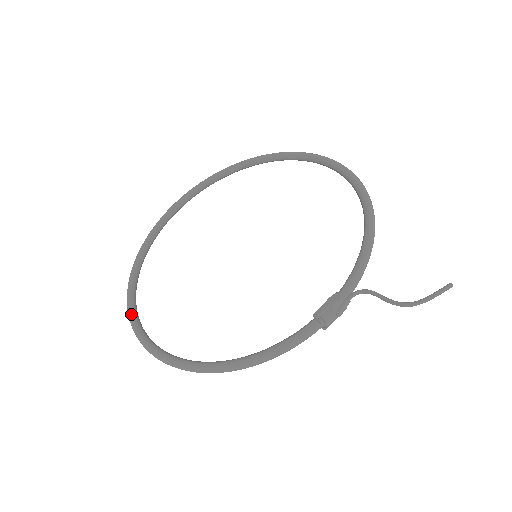
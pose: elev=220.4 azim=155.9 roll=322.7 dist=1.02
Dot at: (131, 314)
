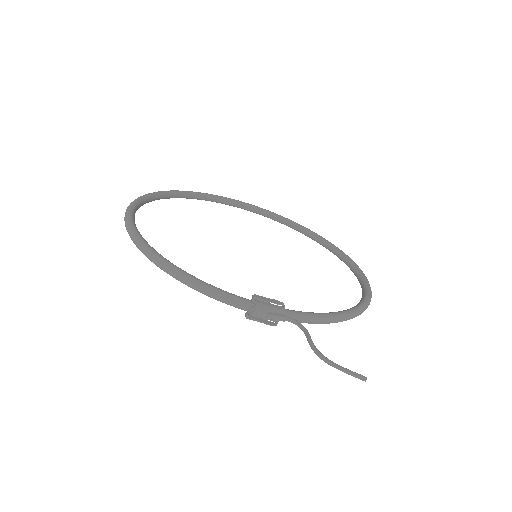
Dot at: (143, 197)
